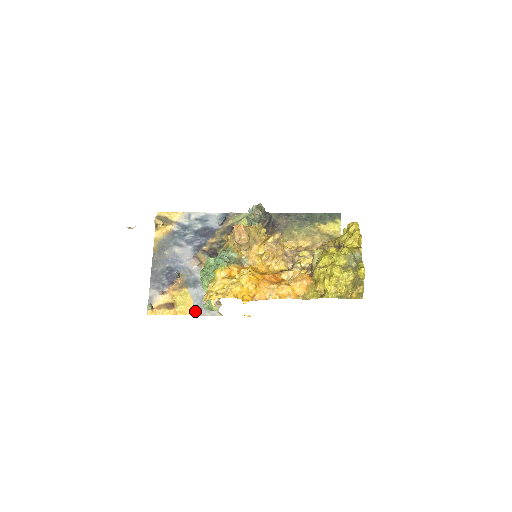
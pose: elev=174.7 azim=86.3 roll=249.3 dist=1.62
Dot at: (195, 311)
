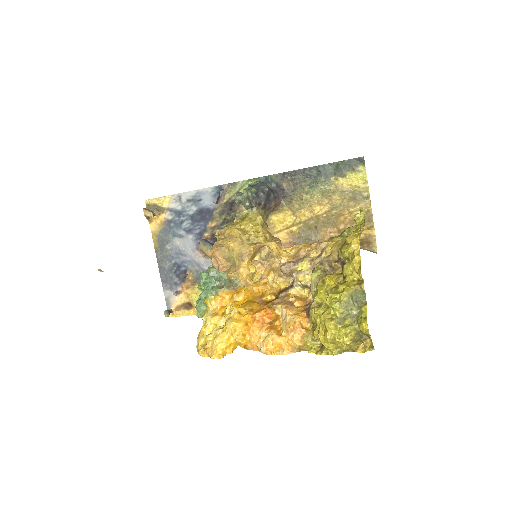
Dot at: occluded
